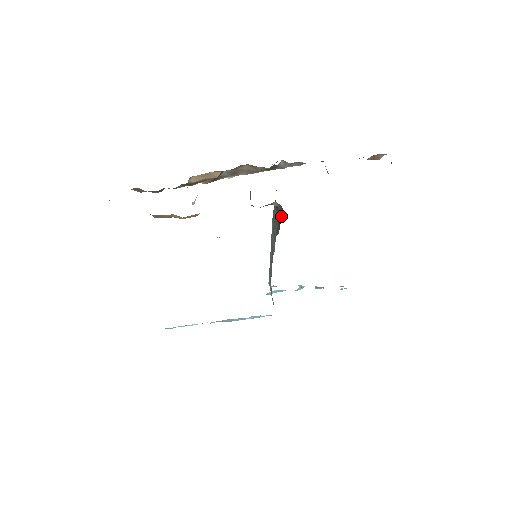
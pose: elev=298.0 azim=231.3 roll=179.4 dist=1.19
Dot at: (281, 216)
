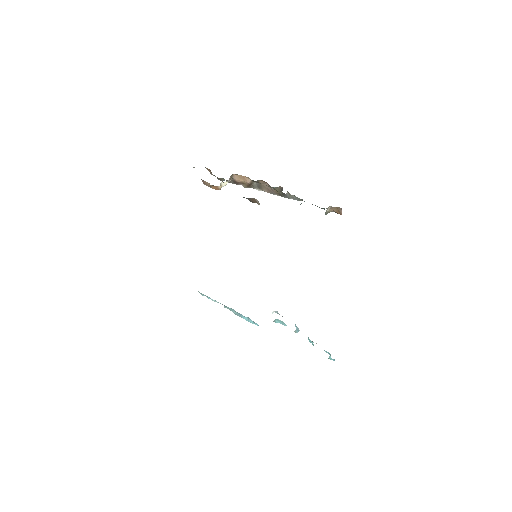
Dot at: occluded
